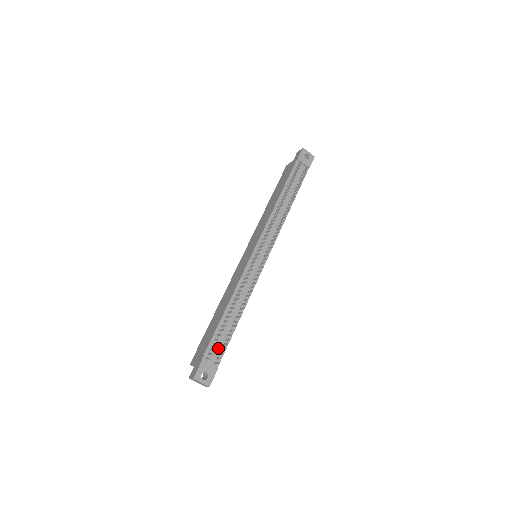
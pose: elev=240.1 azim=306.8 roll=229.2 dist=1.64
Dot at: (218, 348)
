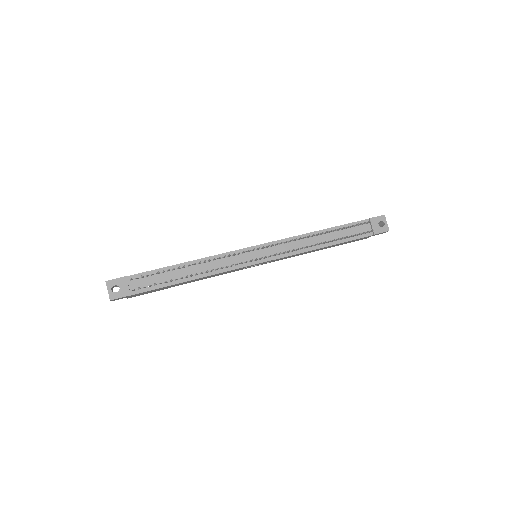
Dot at: (148, 282)
